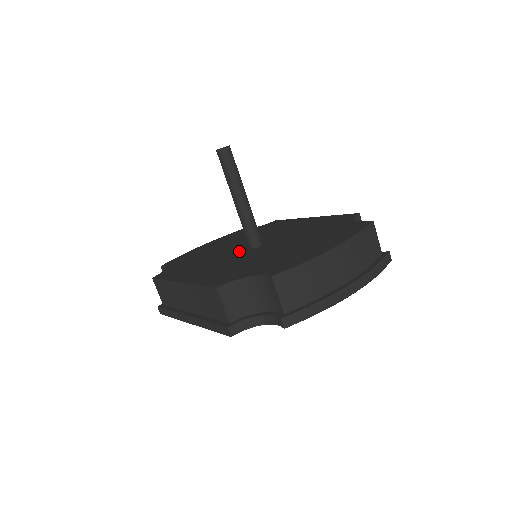
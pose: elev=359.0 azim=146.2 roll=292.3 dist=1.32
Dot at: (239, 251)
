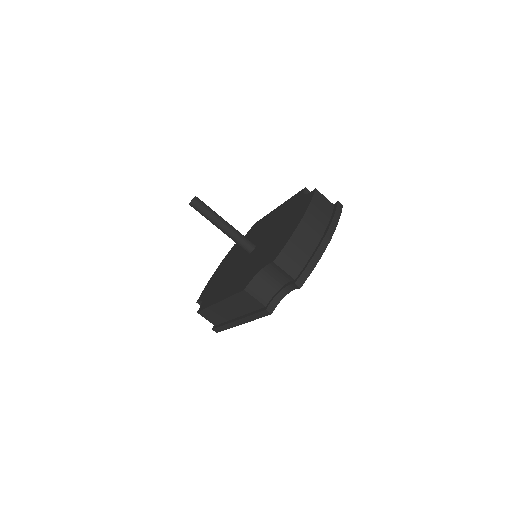
Dot at: (243, 260)
